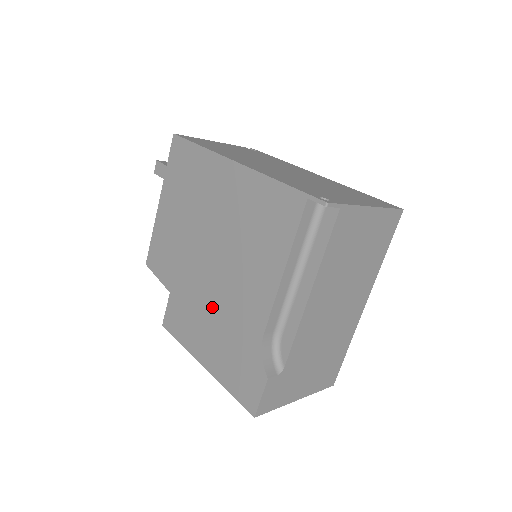
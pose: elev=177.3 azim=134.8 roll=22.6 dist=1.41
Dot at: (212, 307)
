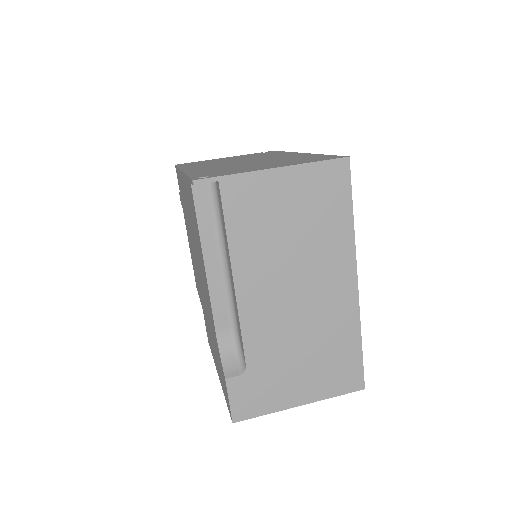
Dot at: (207, 314)
